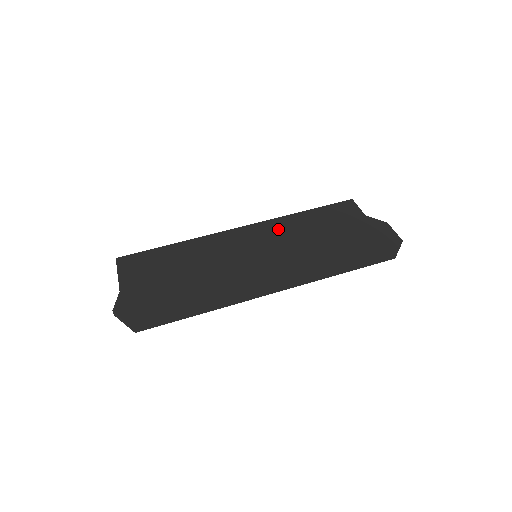
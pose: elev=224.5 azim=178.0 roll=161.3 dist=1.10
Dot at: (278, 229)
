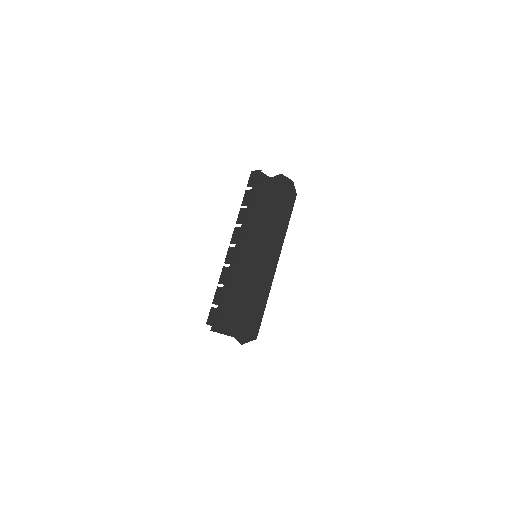
Dot at: (250, 231)
